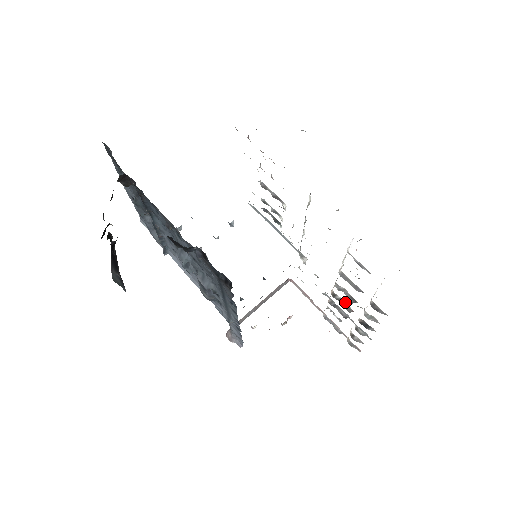
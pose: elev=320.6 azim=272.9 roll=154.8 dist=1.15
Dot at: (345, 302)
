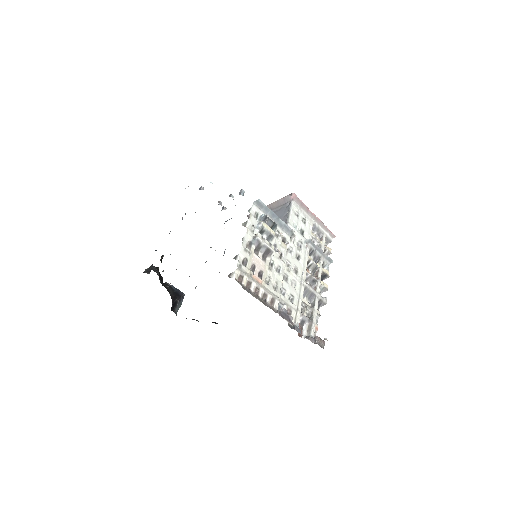
Dot at: (314, 266)
